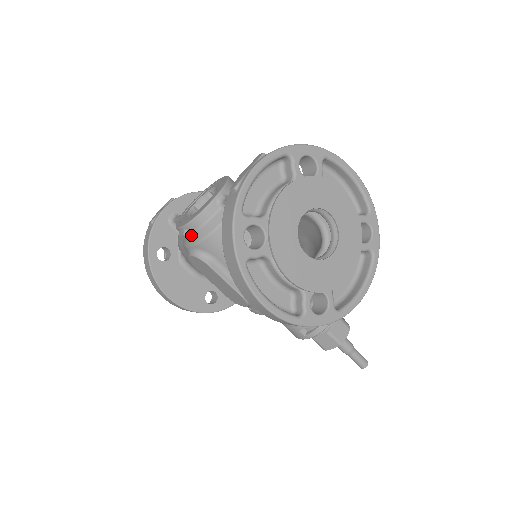
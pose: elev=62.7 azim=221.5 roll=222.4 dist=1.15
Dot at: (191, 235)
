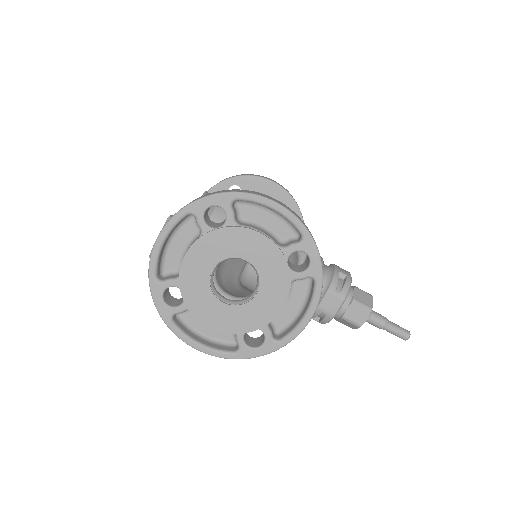
Dot at: occluded
